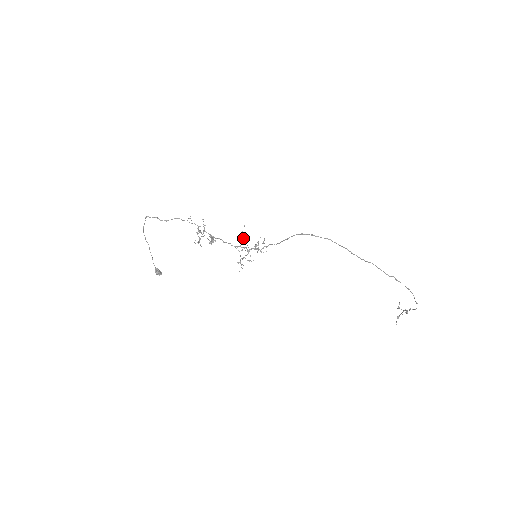
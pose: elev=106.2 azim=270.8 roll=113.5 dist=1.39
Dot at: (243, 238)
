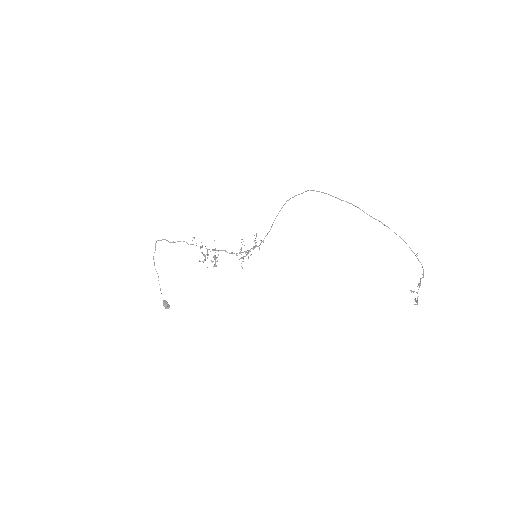
Dot at: occluded
